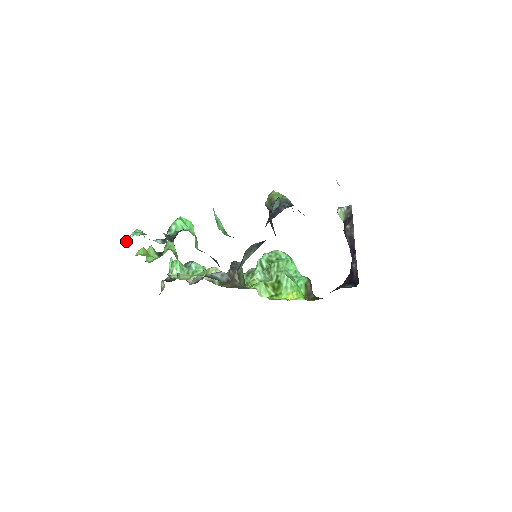
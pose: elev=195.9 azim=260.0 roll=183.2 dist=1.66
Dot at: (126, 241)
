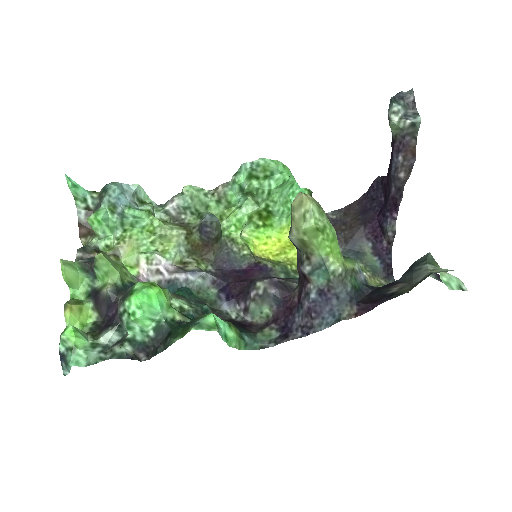
Dot at: (62, 367)
